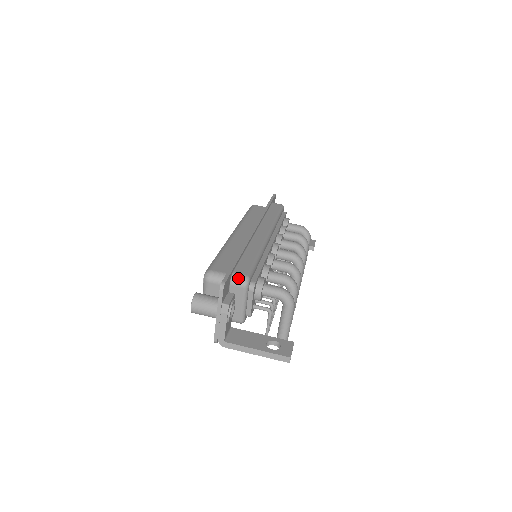
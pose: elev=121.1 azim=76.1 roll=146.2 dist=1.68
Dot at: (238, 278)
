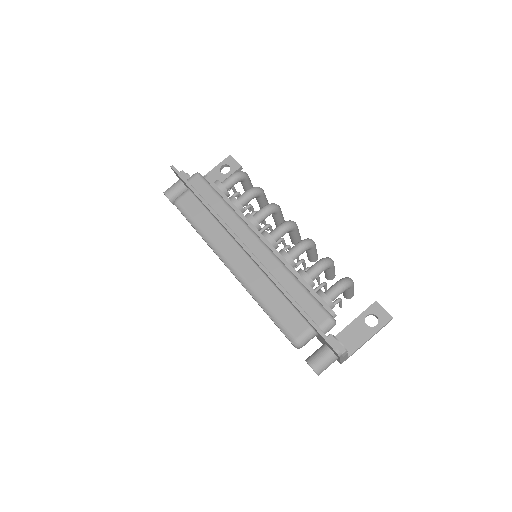
Dot at: (327, 327)
